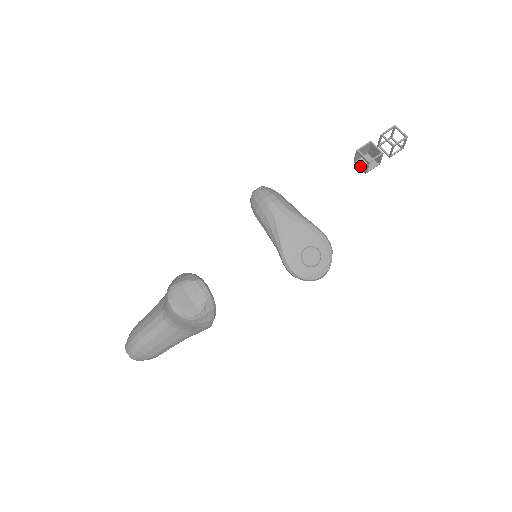
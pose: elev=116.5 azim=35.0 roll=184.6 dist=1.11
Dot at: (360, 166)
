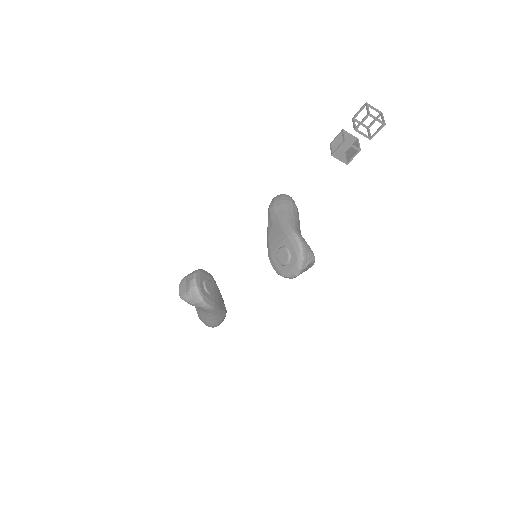
Dot at: (345, 157)
